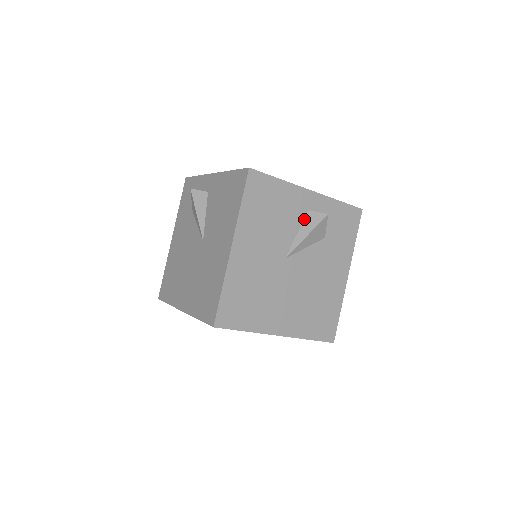
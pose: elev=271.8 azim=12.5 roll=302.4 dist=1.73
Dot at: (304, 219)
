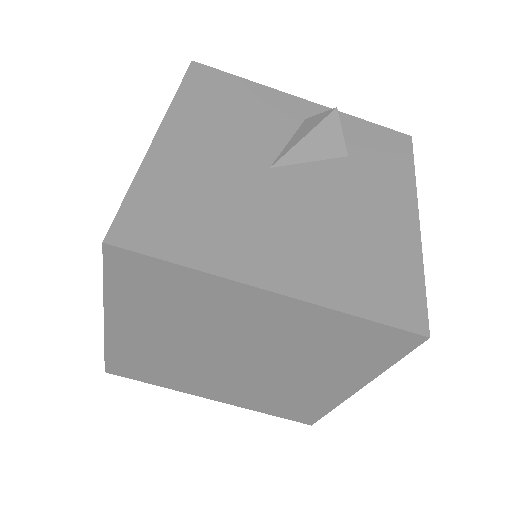
Dot at: (299, 127)
